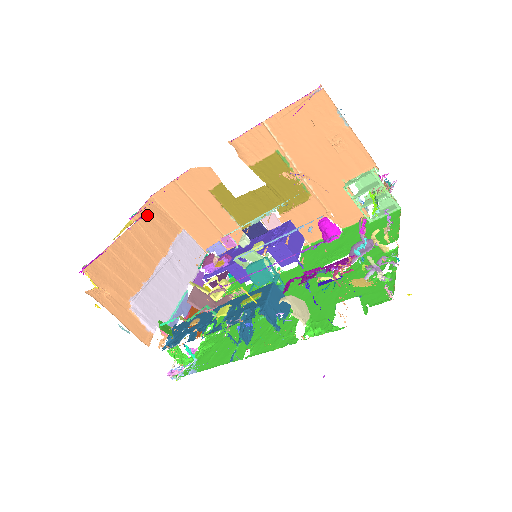
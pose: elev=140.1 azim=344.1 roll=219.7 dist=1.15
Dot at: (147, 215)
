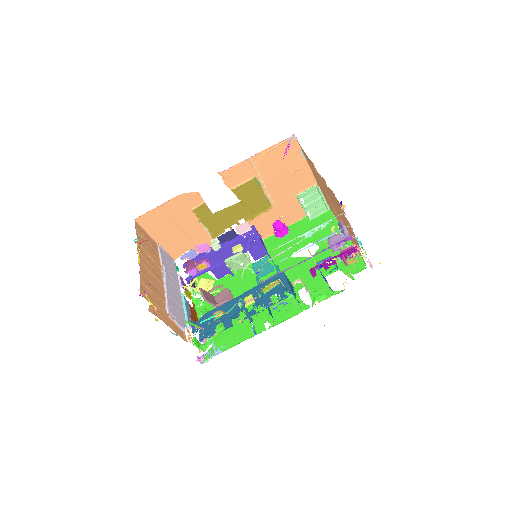
Dot at: (140, 237)
